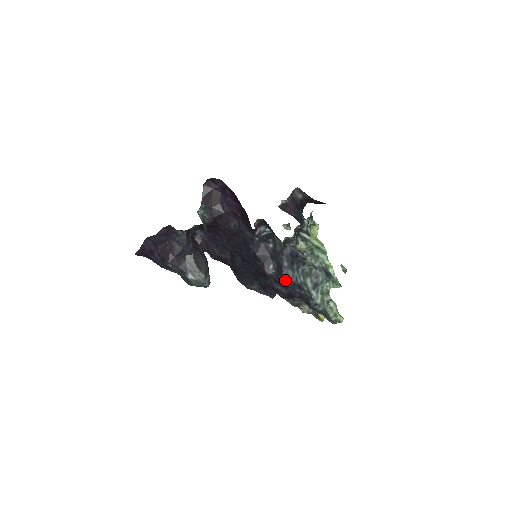
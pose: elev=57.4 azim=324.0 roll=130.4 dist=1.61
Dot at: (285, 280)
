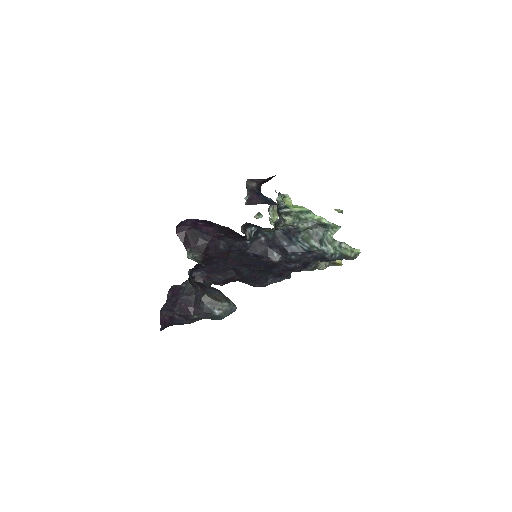
Dot at: (294, 256)
